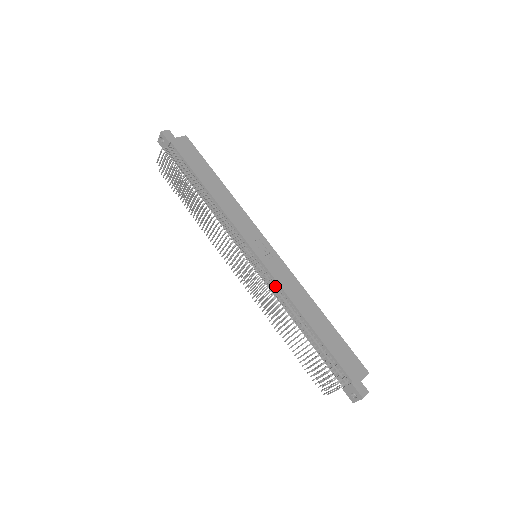
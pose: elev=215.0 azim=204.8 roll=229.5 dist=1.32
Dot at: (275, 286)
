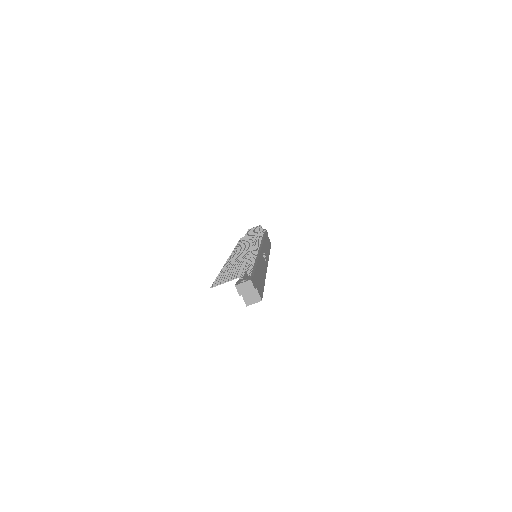
Dot at: (256, 253)
